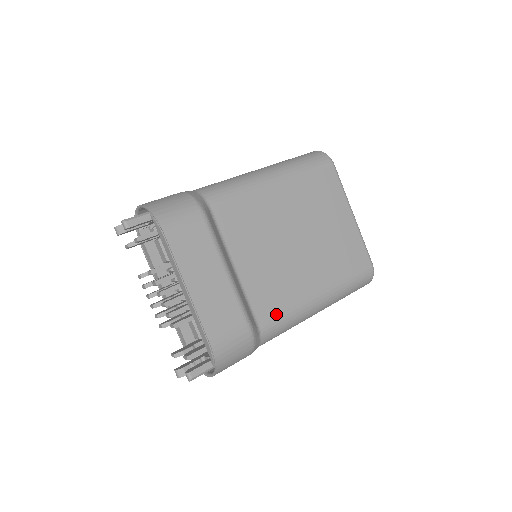
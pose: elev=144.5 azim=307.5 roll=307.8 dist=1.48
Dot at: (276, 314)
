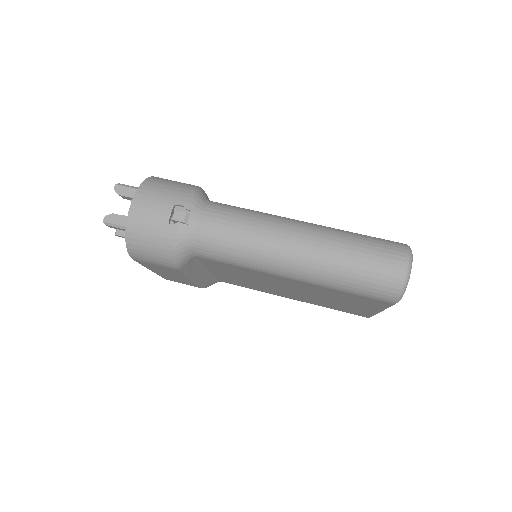
Dot at: occluded
